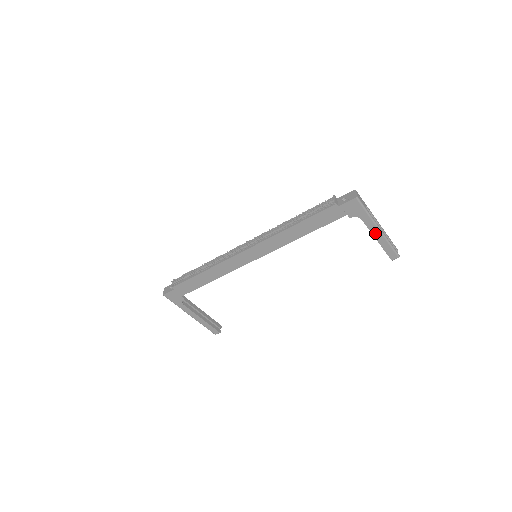
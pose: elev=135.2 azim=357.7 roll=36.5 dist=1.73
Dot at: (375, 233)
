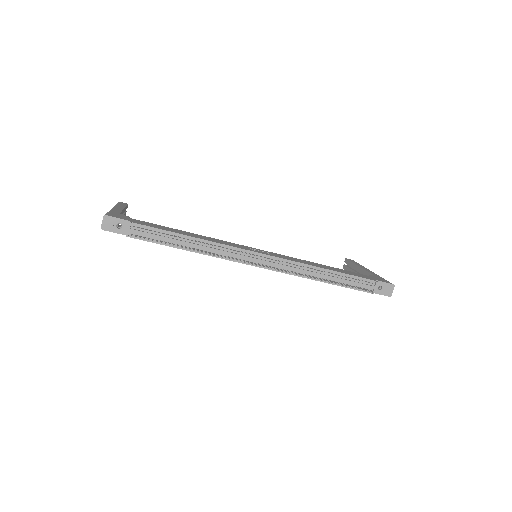
Dot at: occluded
